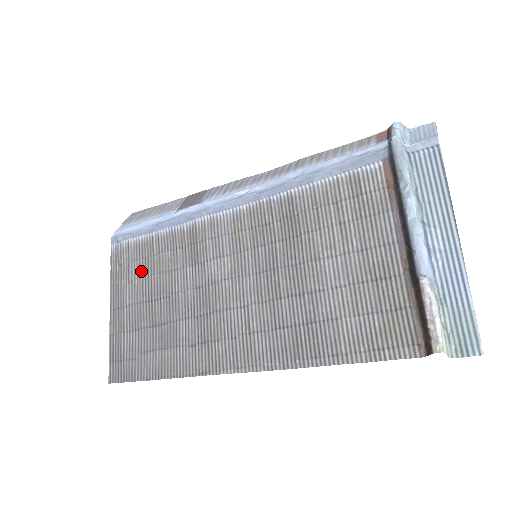
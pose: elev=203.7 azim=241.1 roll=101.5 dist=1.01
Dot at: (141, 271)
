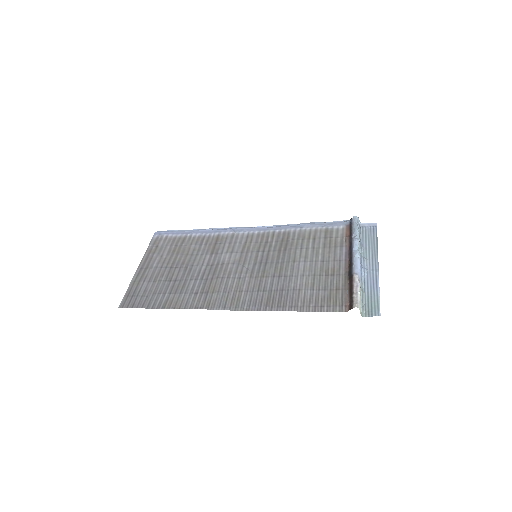
Dot at: (171, 251)
